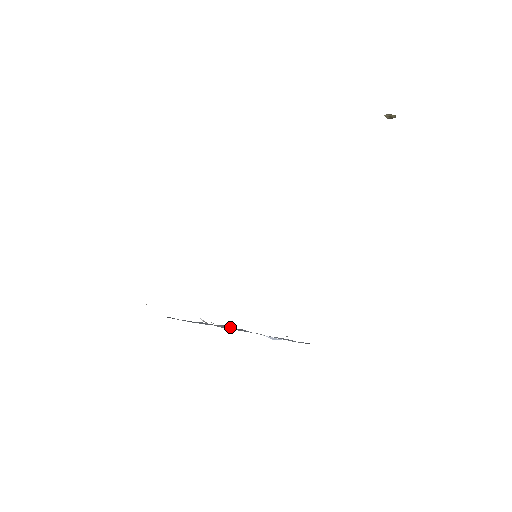
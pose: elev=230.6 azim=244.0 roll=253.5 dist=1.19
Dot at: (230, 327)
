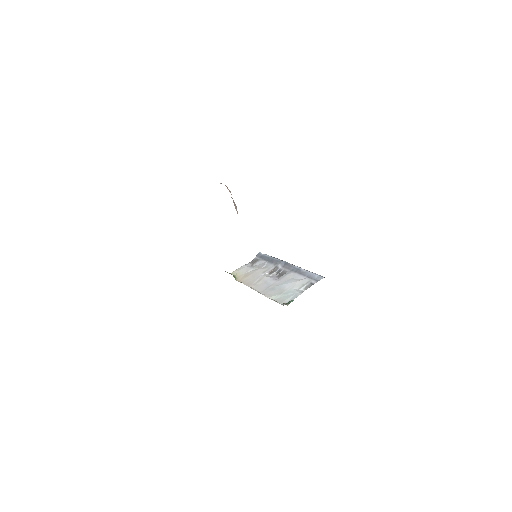
Dot at: (286, 263)
